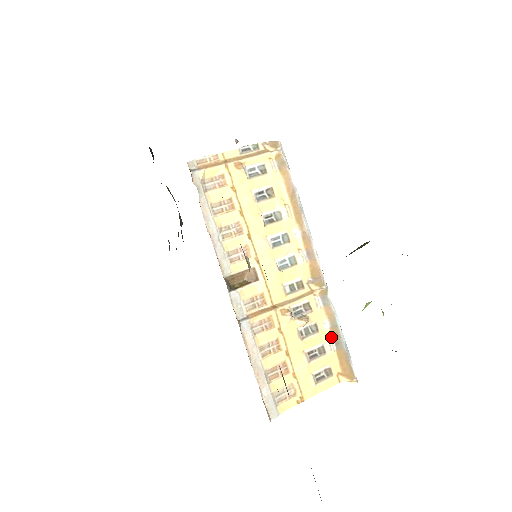
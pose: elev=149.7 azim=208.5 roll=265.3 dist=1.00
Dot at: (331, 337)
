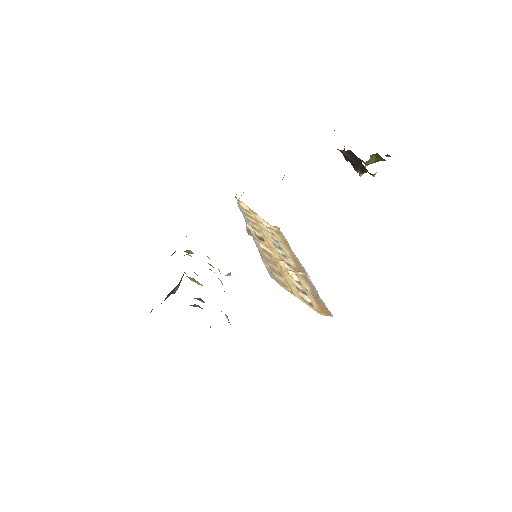
Dot at: (310, 294)
